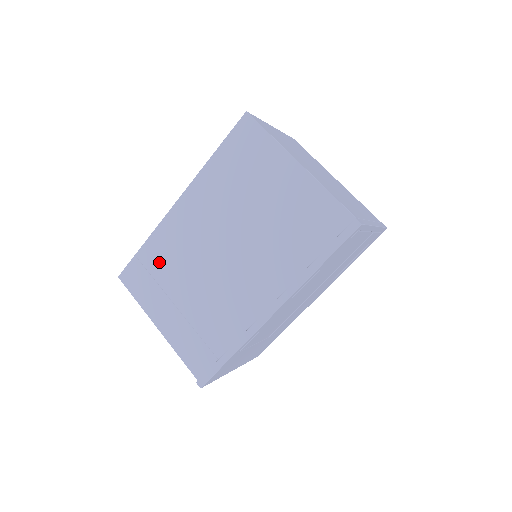
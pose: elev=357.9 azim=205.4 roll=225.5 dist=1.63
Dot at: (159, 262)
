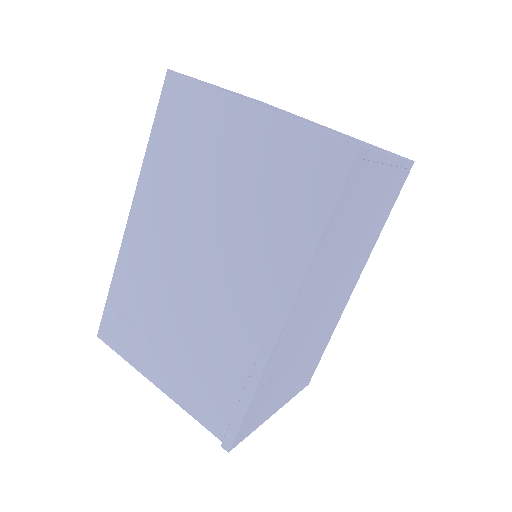
Dot at: (133, 301)
